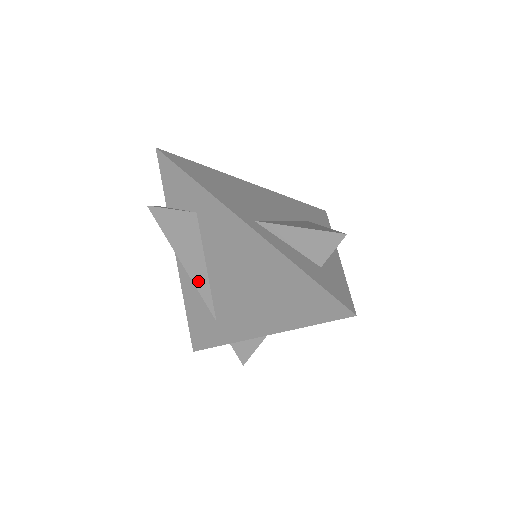
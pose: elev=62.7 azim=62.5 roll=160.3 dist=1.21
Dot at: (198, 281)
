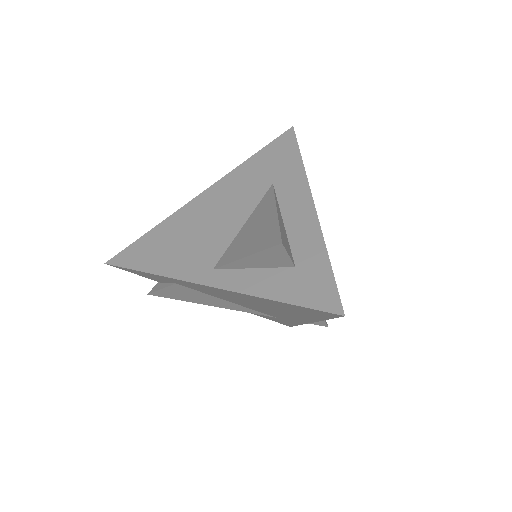
Dot at: (234, 308)
